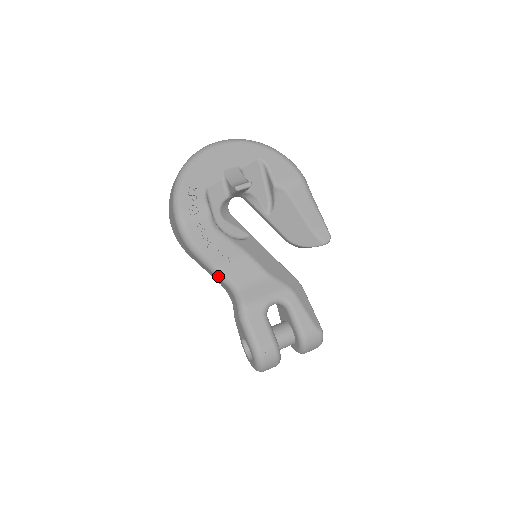
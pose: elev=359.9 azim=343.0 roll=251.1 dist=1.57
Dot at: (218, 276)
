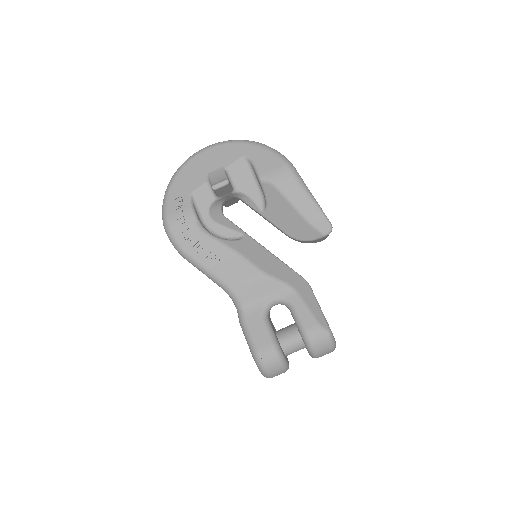
Dot at: (211, 279)
